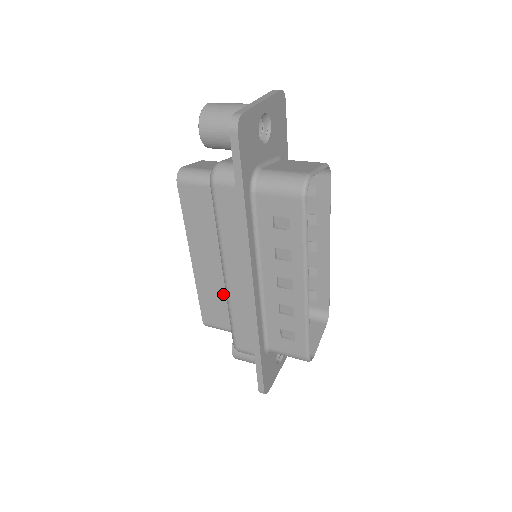
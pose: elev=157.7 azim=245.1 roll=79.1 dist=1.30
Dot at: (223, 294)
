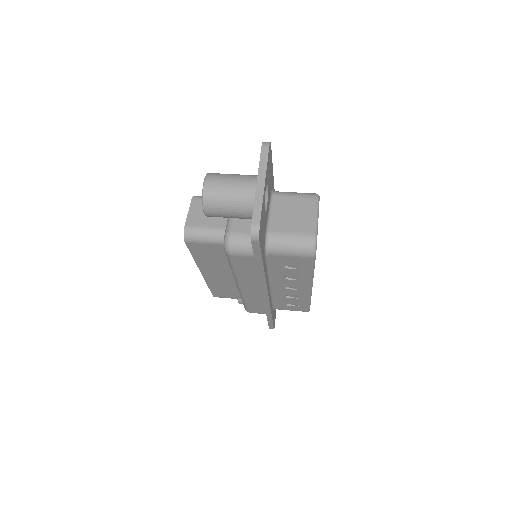
Dot at: (233, 286)
